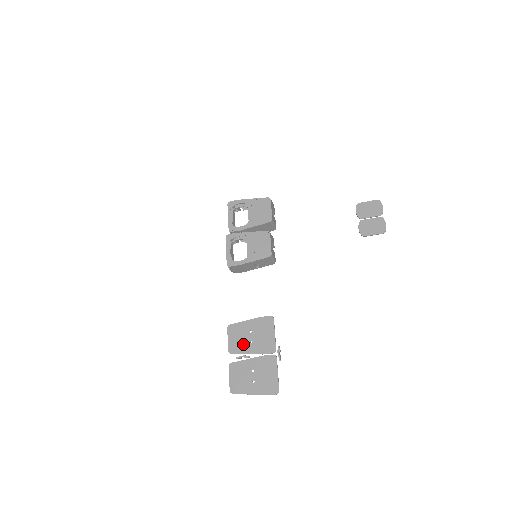
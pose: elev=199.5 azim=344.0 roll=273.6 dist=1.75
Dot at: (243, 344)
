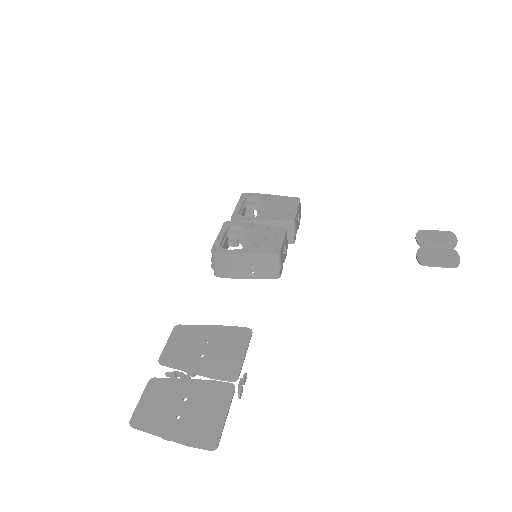
Dot at: (187, 355)
